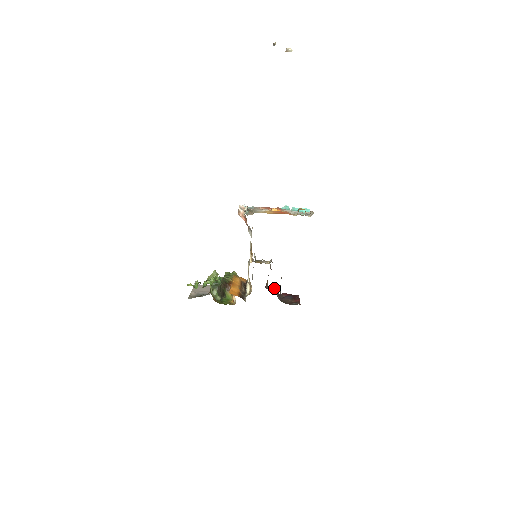
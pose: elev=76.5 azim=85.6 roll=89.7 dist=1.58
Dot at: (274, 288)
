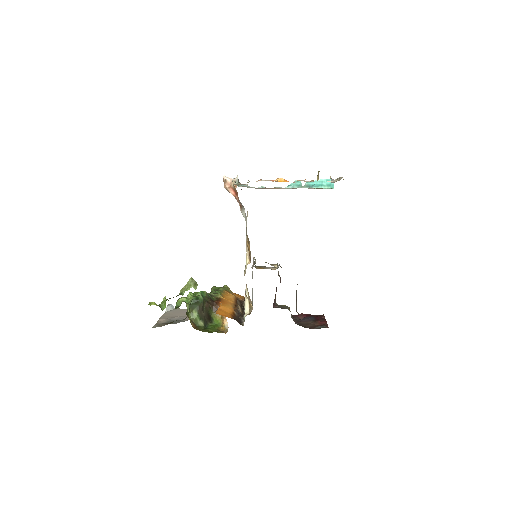
Dot at: (286, 307)
